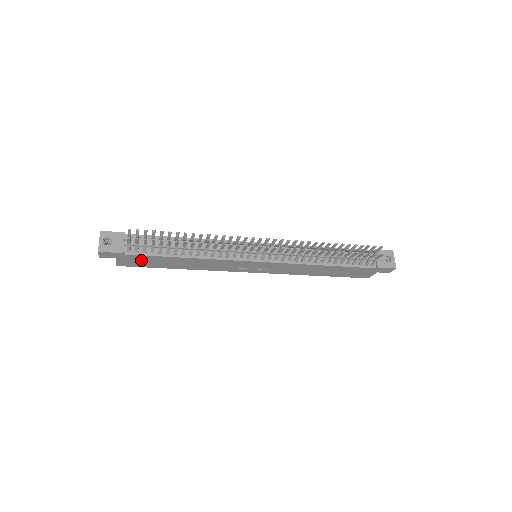
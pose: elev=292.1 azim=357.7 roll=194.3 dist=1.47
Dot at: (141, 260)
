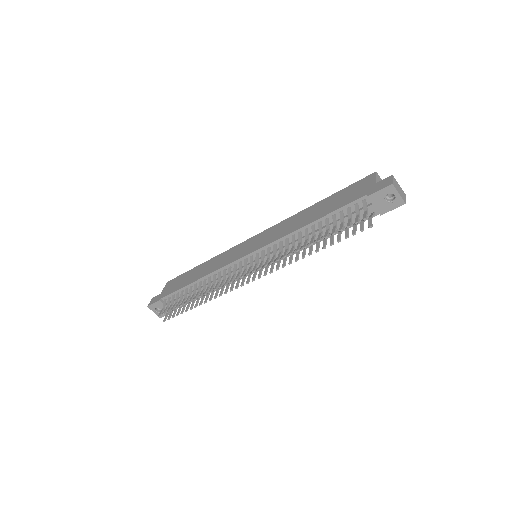
Dot at: occluded
